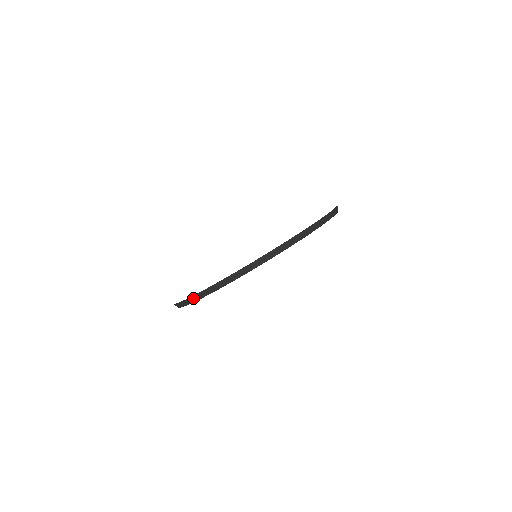
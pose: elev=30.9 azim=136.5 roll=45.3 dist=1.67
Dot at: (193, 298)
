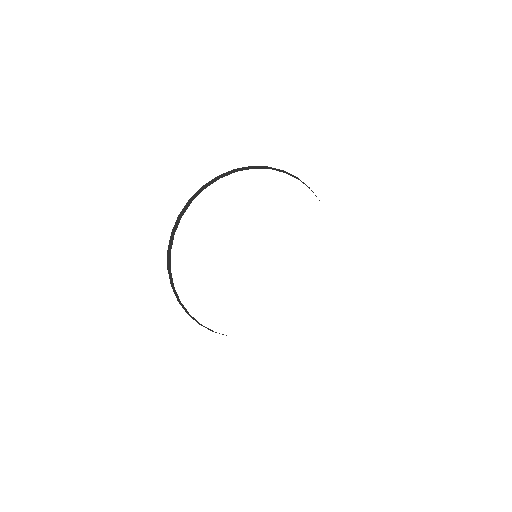
Dot at: (170, 278)
